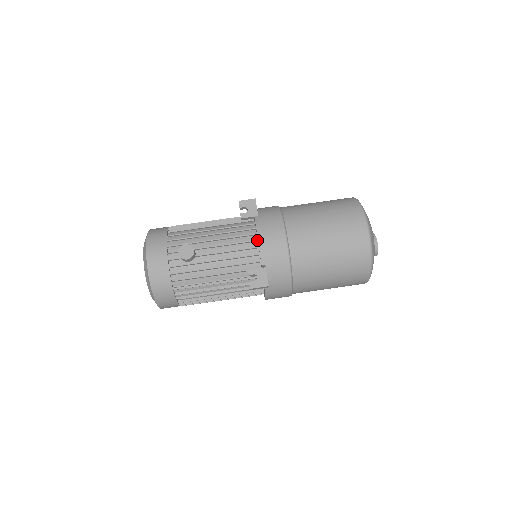
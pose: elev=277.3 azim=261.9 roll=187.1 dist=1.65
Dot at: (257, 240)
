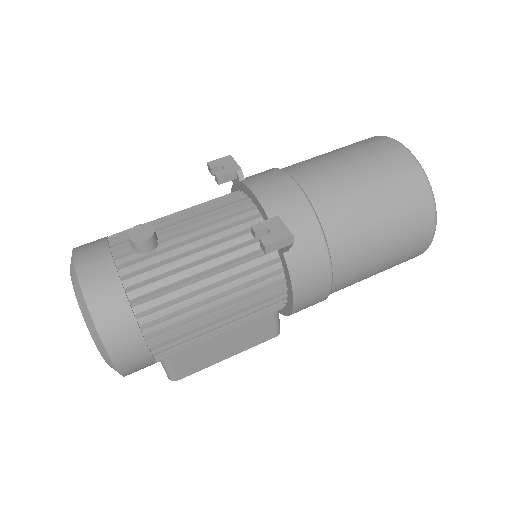
Dot at: (250, 198)
